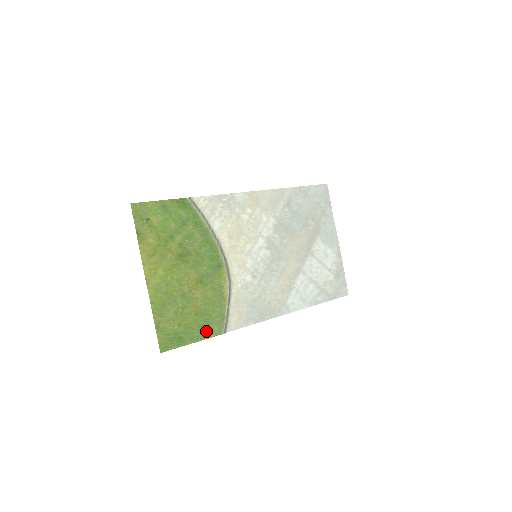
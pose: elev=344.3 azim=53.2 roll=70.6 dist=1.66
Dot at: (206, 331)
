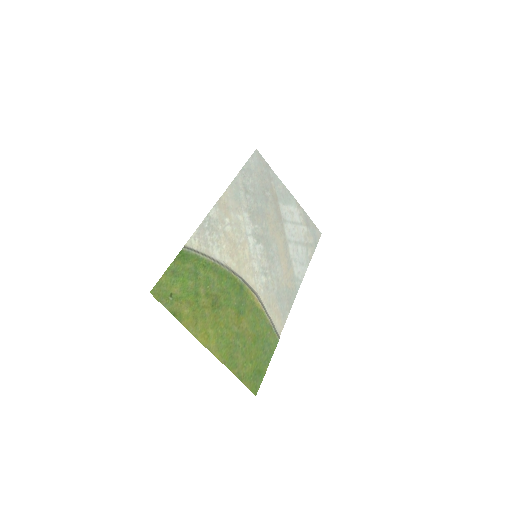
Dot at: (268, 349)
